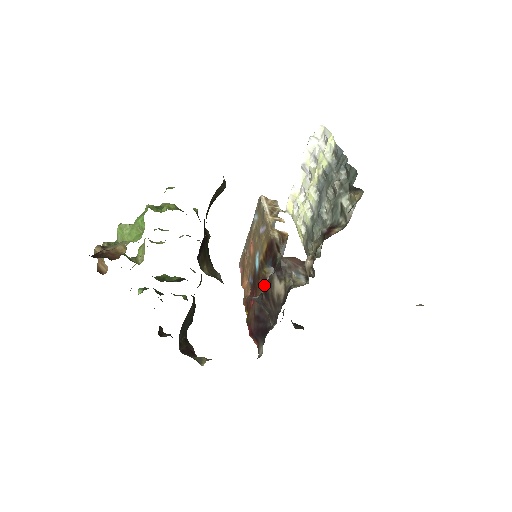
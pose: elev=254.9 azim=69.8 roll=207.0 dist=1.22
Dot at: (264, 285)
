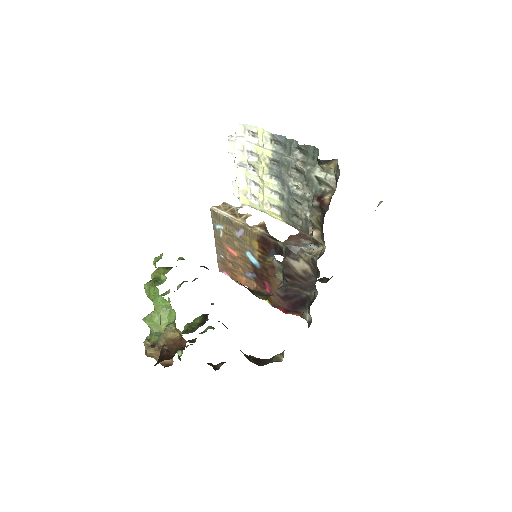
Dot at: (275, 271)
